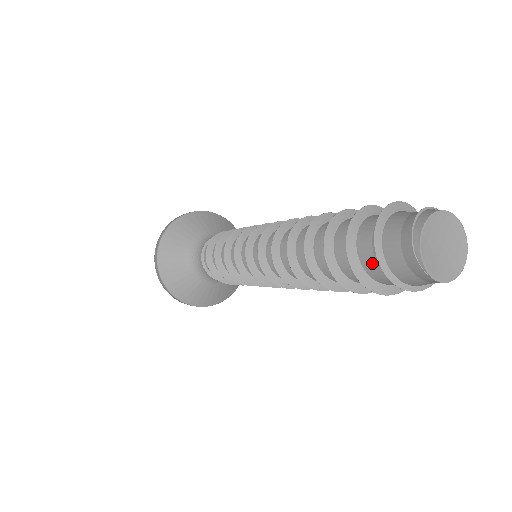
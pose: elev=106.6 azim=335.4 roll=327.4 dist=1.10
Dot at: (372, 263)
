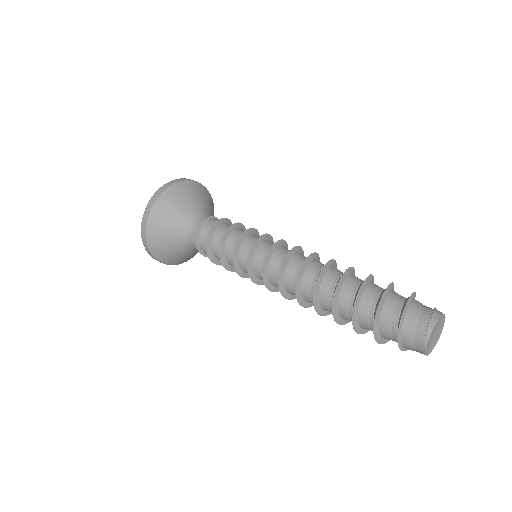
Dot at: (388, 326)
